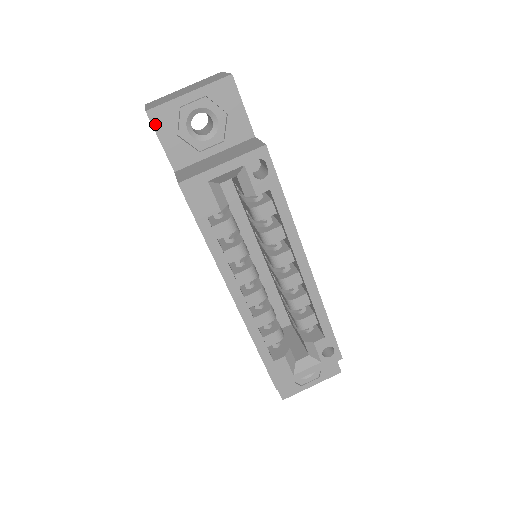
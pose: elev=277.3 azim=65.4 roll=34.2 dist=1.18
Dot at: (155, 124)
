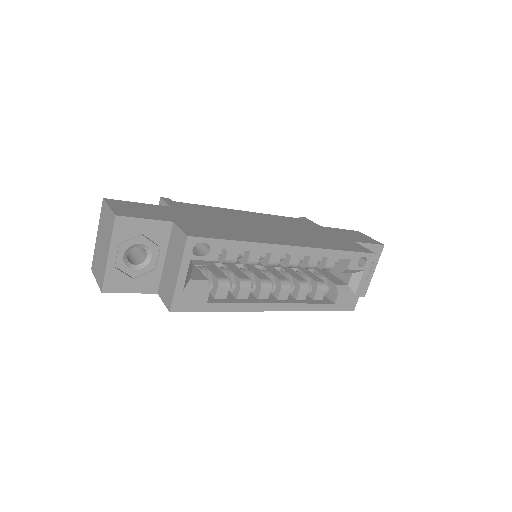
Dot at: (115, 291)
